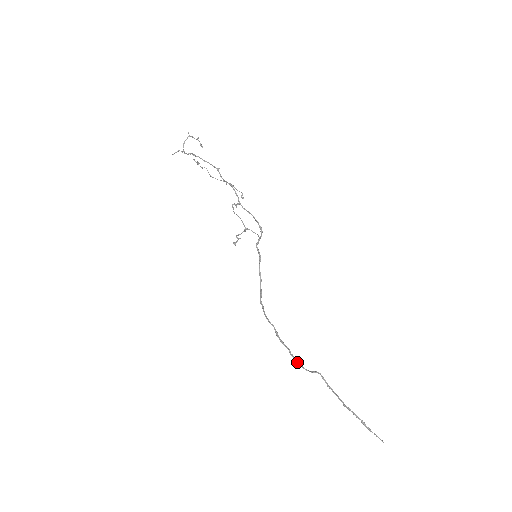
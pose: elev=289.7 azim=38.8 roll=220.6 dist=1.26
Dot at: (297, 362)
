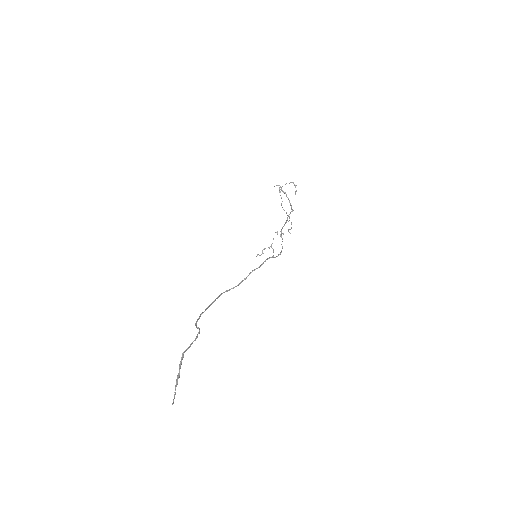
Dot at: (198, 318)
